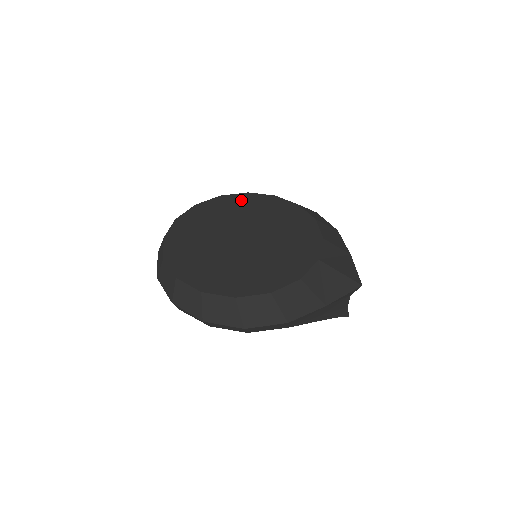
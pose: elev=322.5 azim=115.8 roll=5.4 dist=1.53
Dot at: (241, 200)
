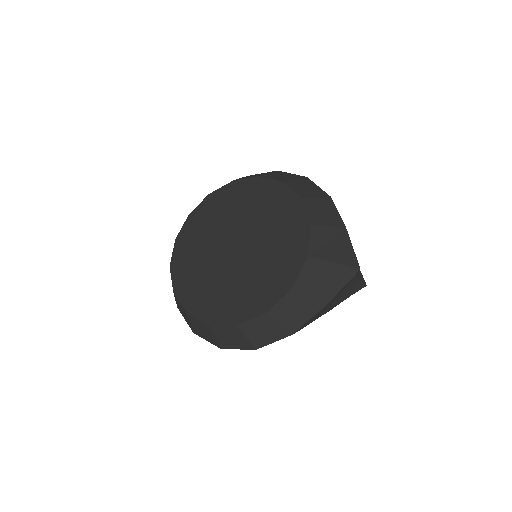
Dot at: (227, 194)
